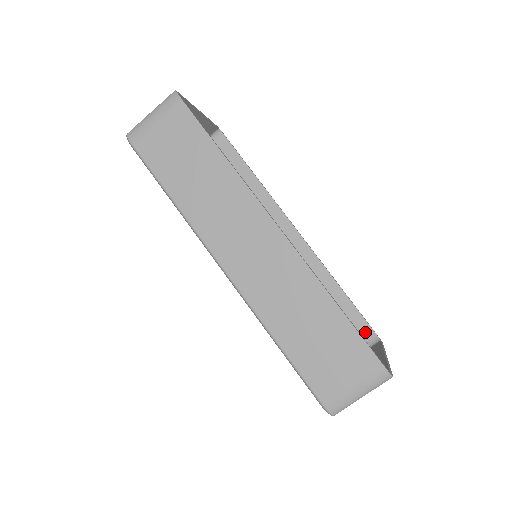
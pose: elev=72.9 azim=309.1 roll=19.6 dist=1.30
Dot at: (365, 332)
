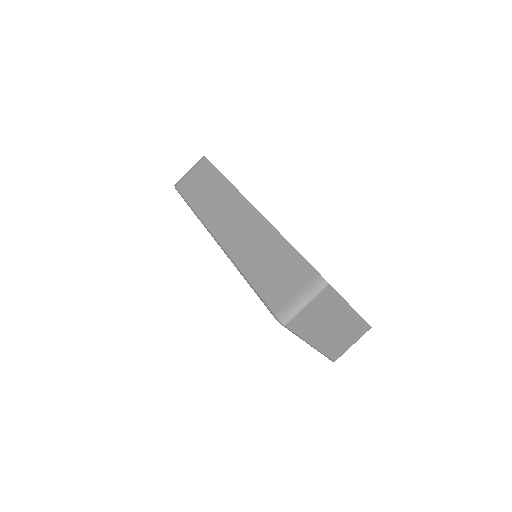
Dot at: occluded
